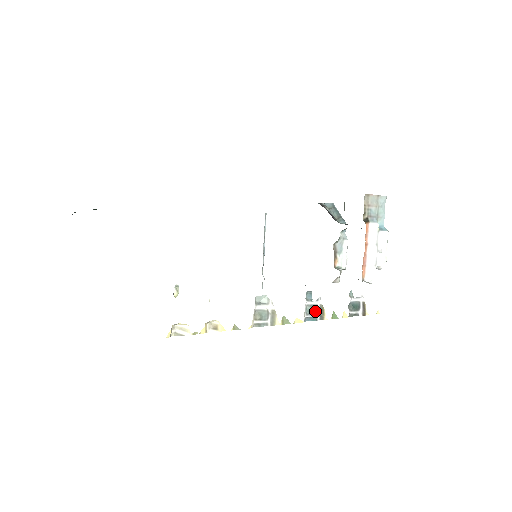
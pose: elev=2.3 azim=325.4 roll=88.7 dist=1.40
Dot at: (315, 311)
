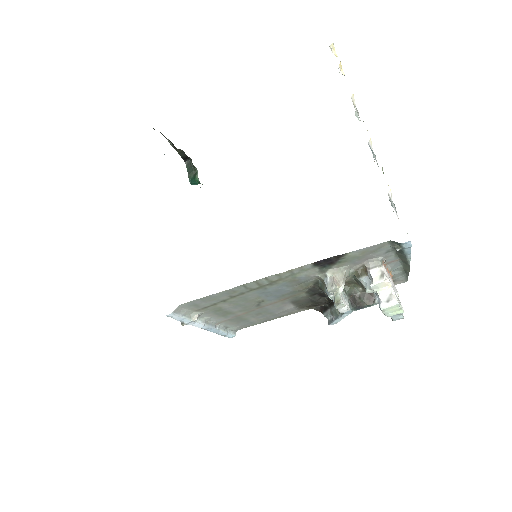
Dot at: occluded
